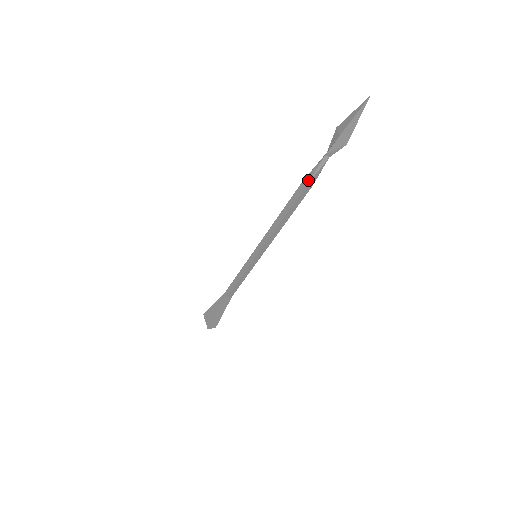
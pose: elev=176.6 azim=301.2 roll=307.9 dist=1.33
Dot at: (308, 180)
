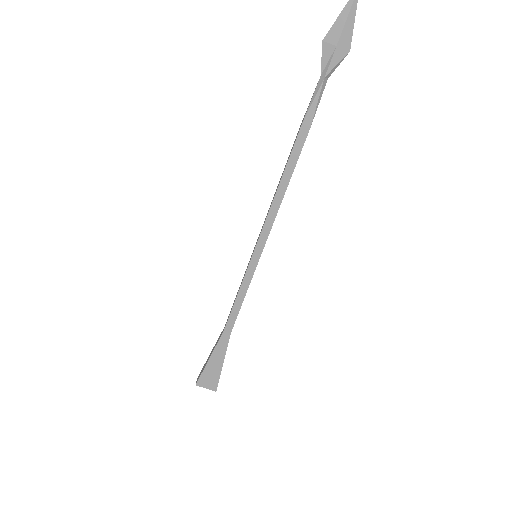
Dot at: (311, 119)
